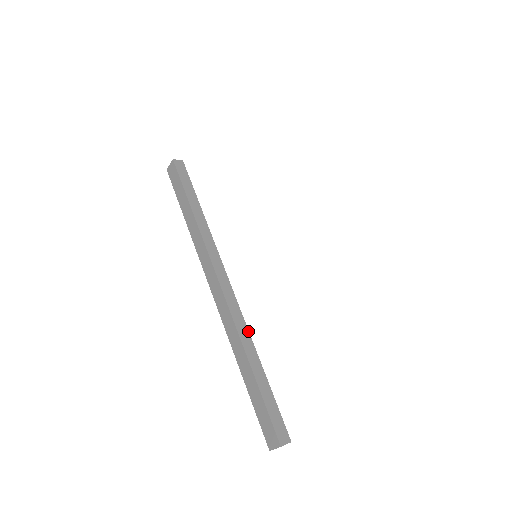
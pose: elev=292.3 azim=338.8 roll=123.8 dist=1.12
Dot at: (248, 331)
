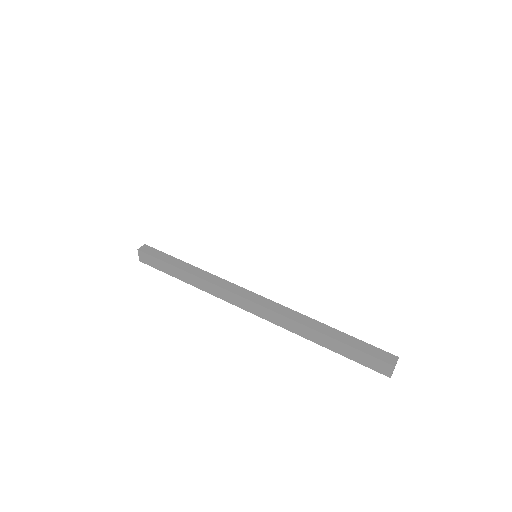
Dot at: (299, 313)
